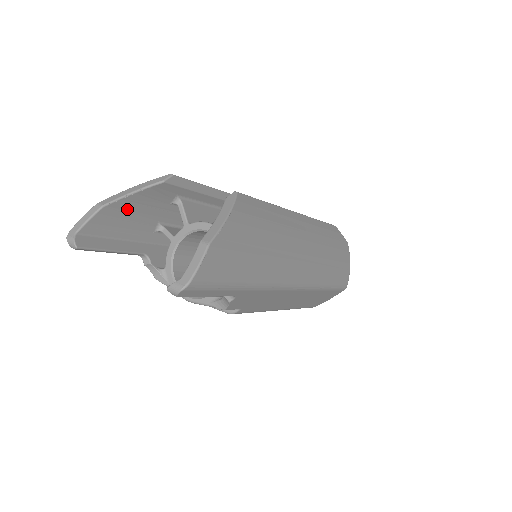
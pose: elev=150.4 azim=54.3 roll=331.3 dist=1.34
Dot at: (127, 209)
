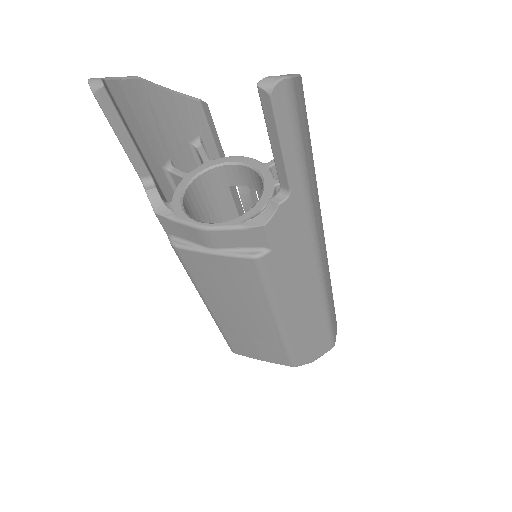
Dot at: (155, 107)
